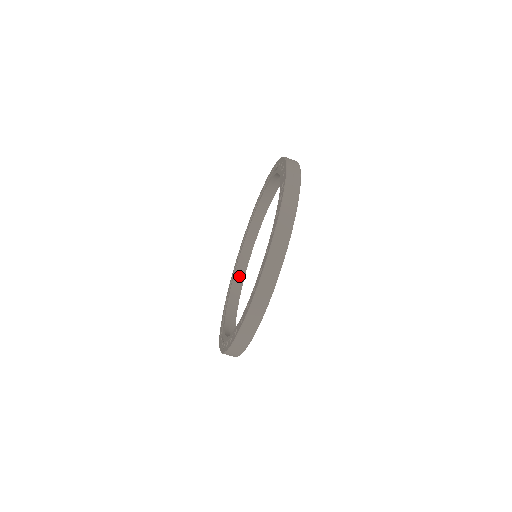
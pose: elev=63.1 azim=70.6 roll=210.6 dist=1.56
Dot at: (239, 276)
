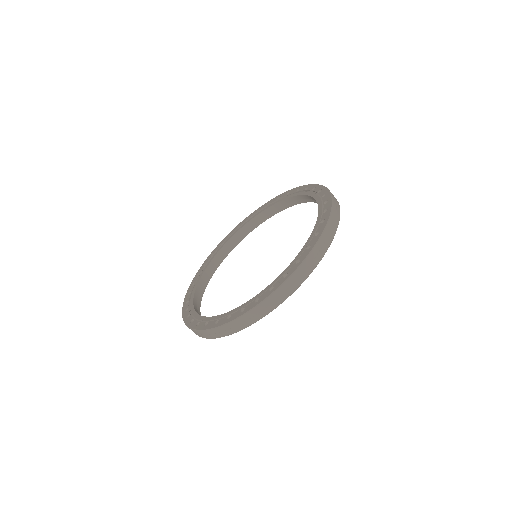
Dot at: (256, 221)
